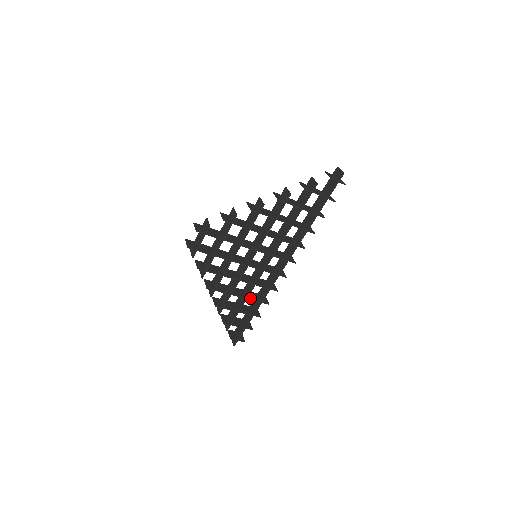
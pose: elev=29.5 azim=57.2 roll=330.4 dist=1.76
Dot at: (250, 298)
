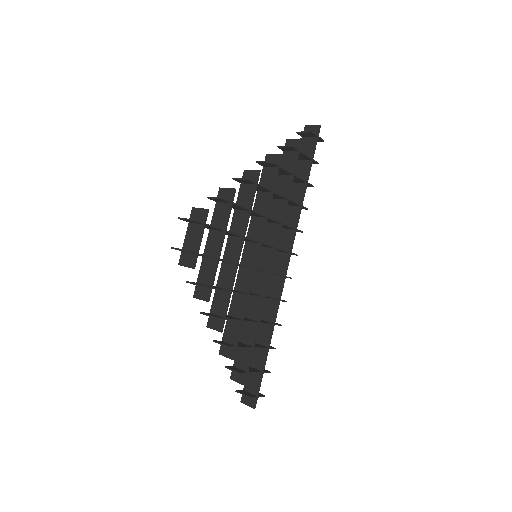
Dot at: (261, 322)
